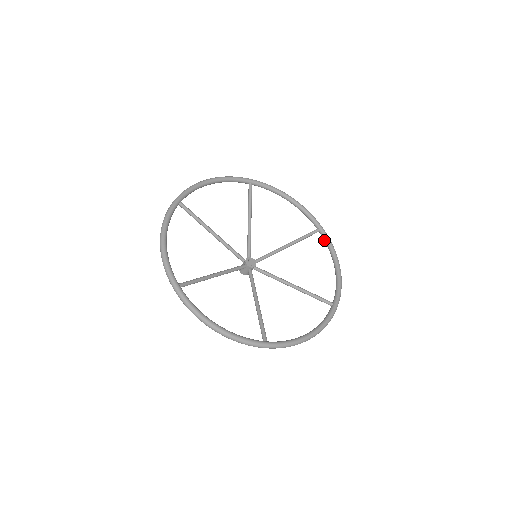
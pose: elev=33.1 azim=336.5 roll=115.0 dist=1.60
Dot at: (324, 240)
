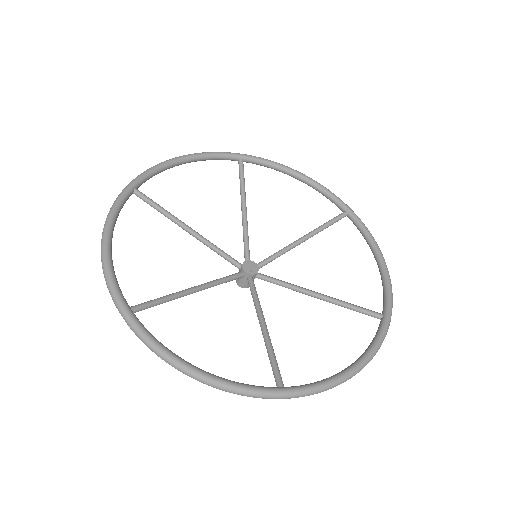
Dot at: (376, 332)
